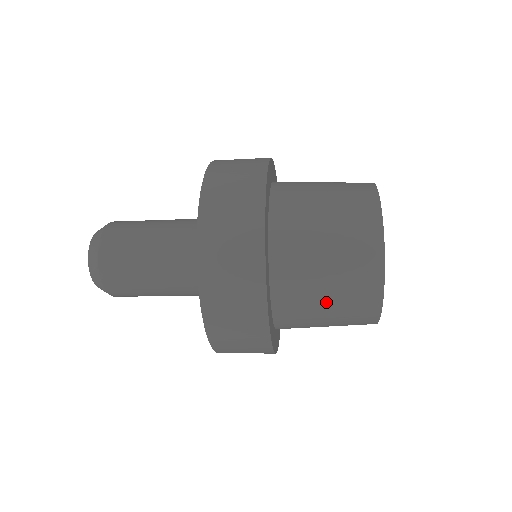
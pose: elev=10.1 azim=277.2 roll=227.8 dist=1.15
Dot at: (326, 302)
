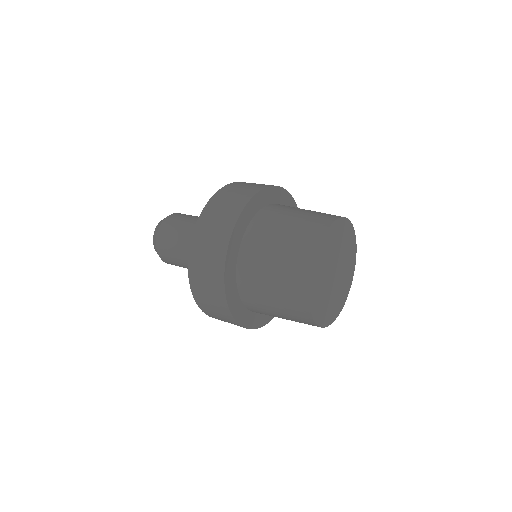
Dot at: (279, 314)
